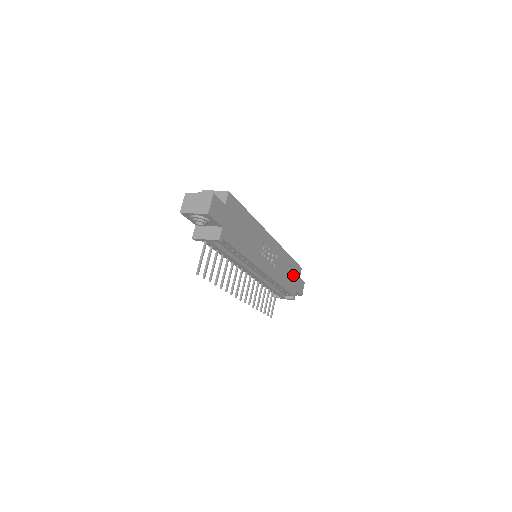
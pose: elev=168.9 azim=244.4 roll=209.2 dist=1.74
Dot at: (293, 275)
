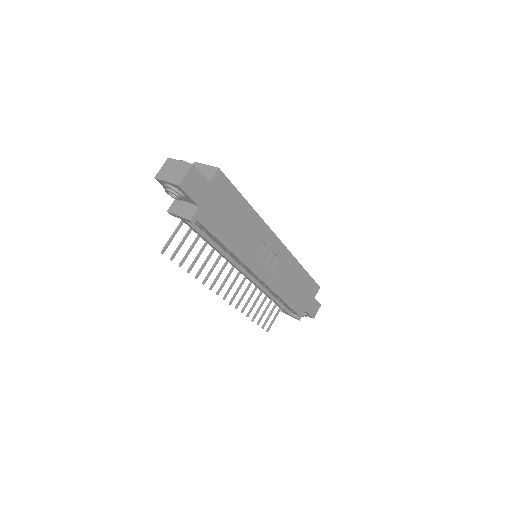
Dot at: (304, 292)
